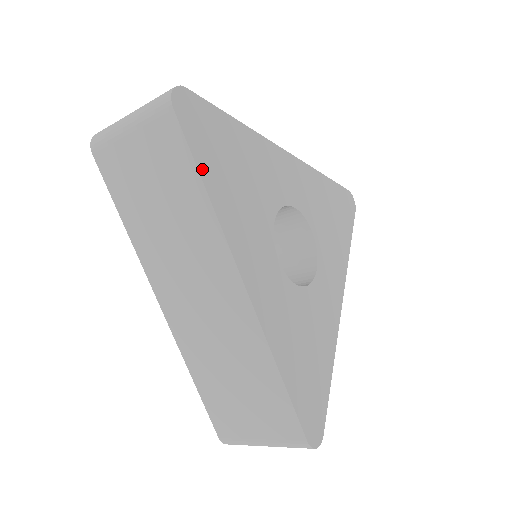
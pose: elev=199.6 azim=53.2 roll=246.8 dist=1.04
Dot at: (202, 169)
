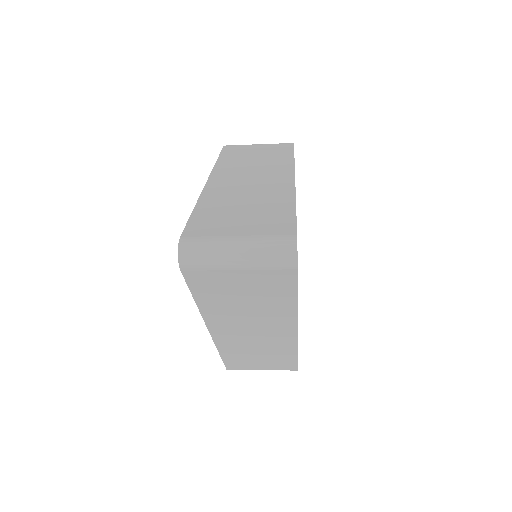
Dot at: occluded
